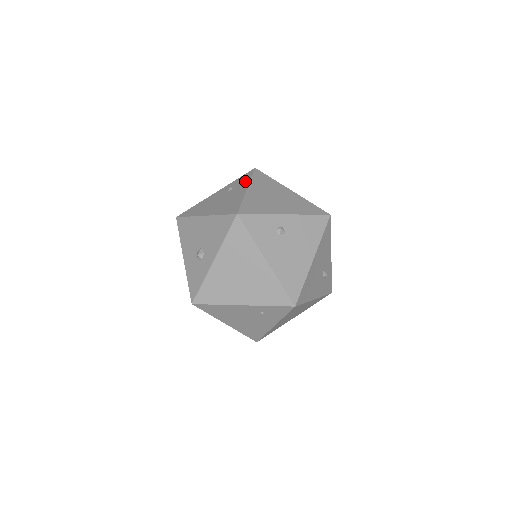
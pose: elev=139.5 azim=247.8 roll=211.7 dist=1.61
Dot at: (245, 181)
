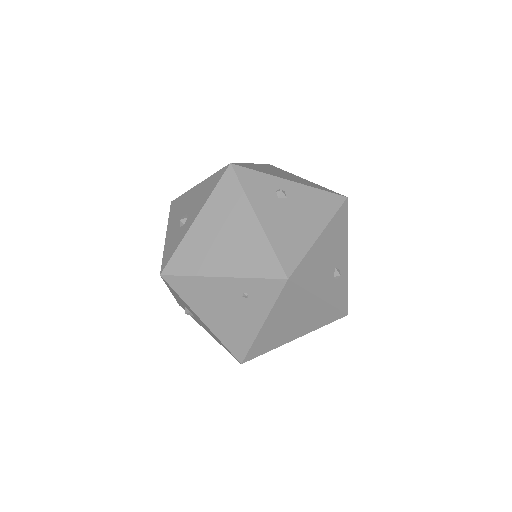
Dot at: occluded
